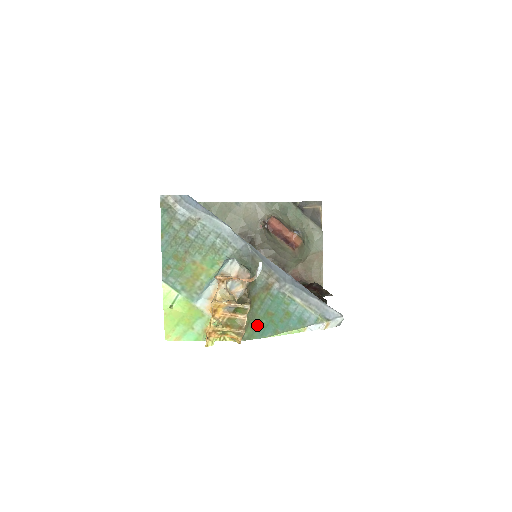
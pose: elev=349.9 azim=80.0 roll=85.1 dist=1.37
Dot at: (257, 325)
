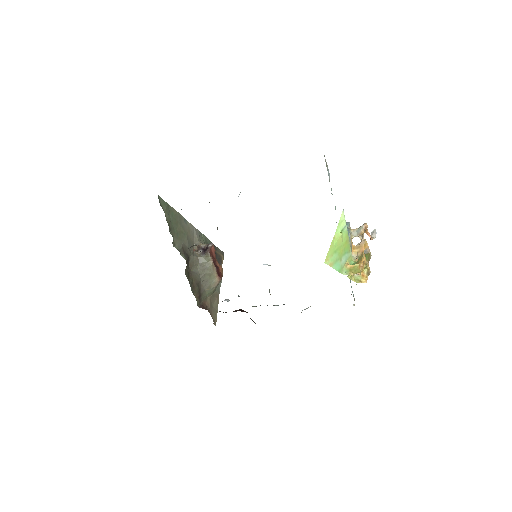
Dot at: occluded
